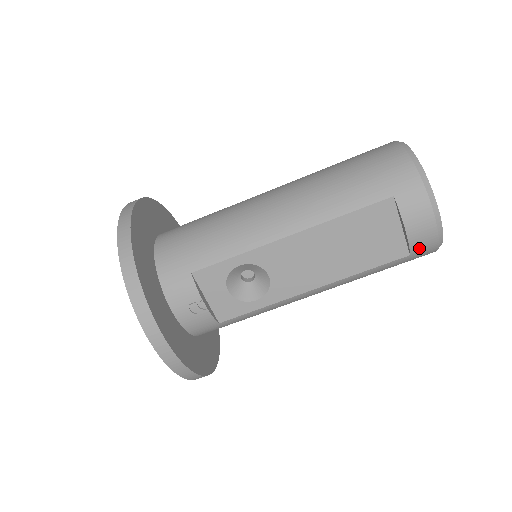
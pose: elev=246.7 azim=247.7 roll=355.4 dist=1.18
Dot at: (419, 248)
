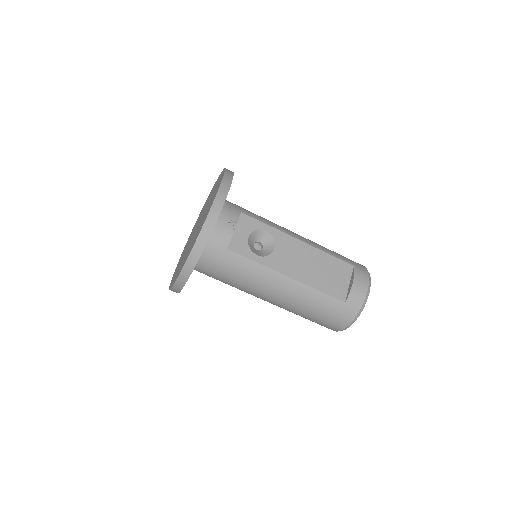
Dot at: (352, 301)
